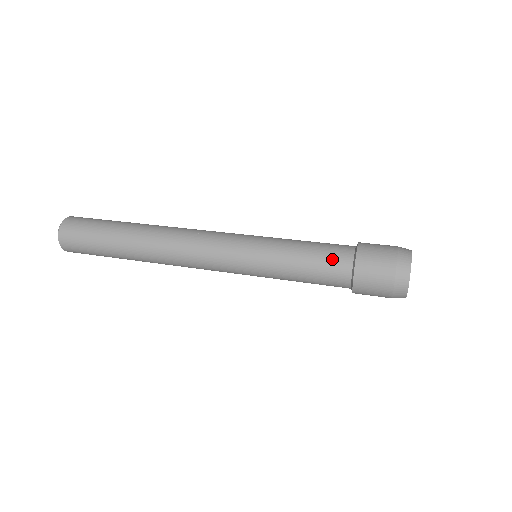
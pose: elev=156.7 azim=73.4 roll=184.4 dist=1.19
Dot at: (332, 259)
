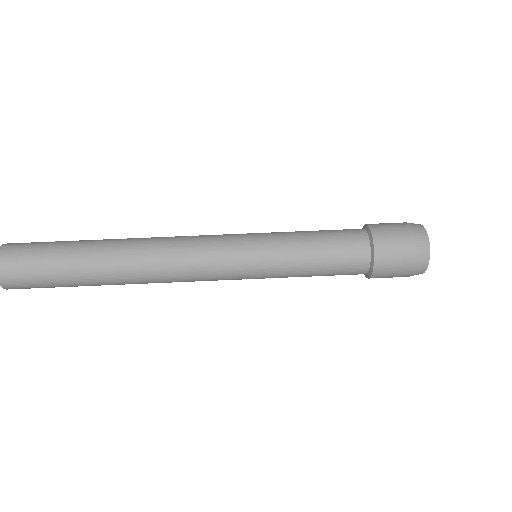
Dot at: (348, 246)
